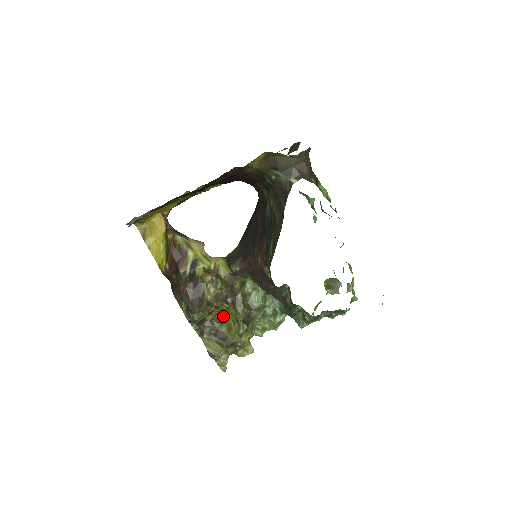
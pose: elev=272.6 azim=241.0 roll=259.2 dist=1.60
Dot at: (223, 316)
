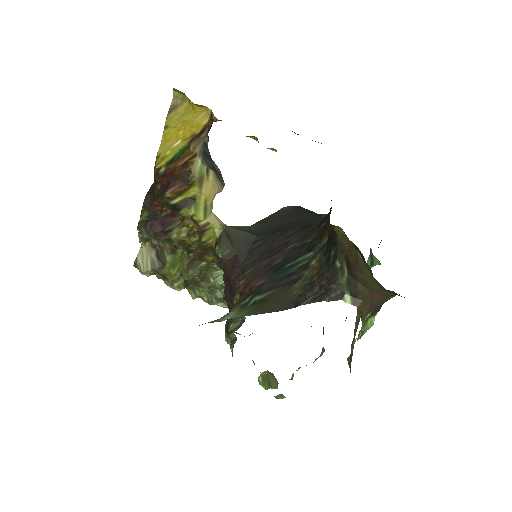
Dot at: (178, 251)
